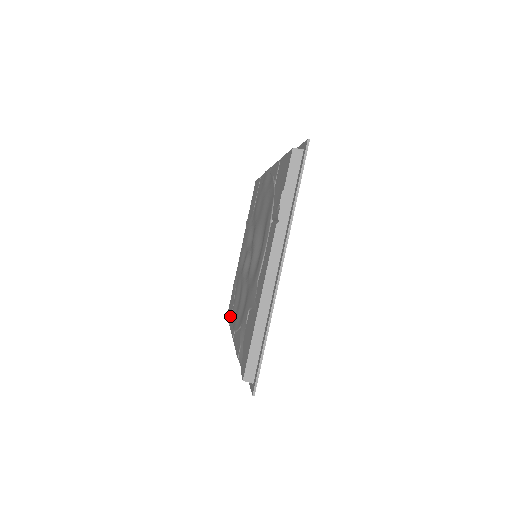
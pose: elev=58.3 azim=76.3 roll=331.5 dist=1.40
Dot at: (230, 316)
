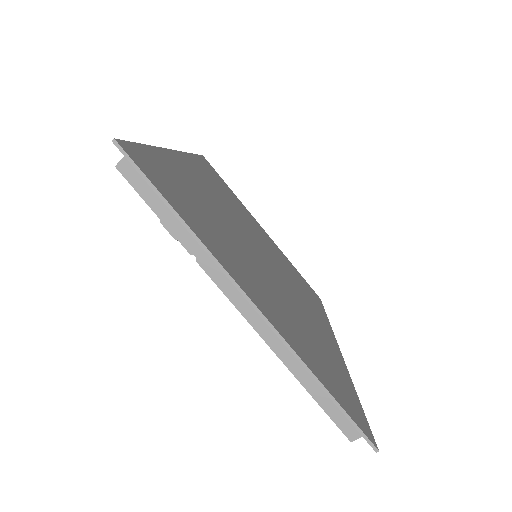
Dot at: occluded
